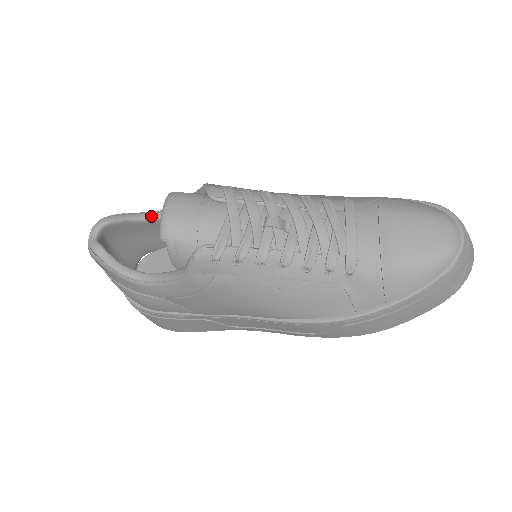
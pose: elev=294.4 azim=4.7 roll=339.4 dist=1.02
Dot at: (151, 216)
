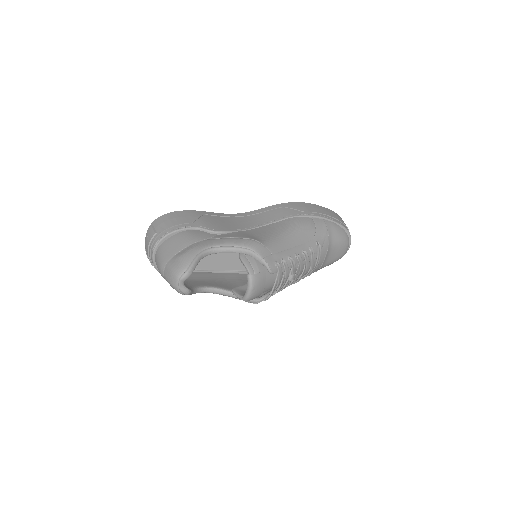
Dot at: (208, 254)
